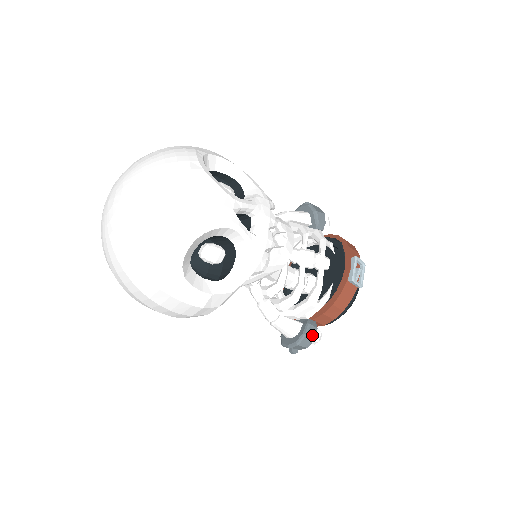
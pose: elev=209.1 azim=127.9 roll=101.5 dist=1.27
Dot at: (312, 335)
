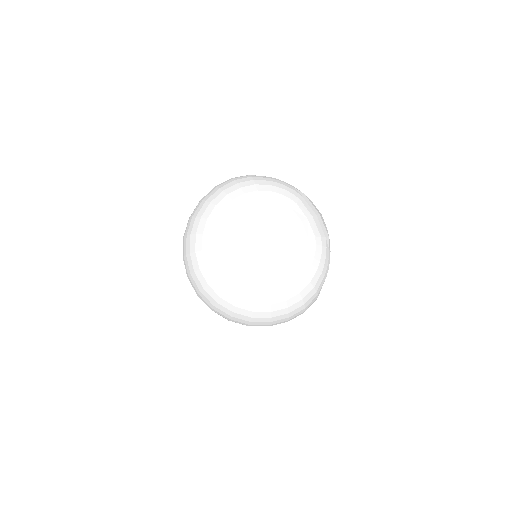
Dot at: occluded
